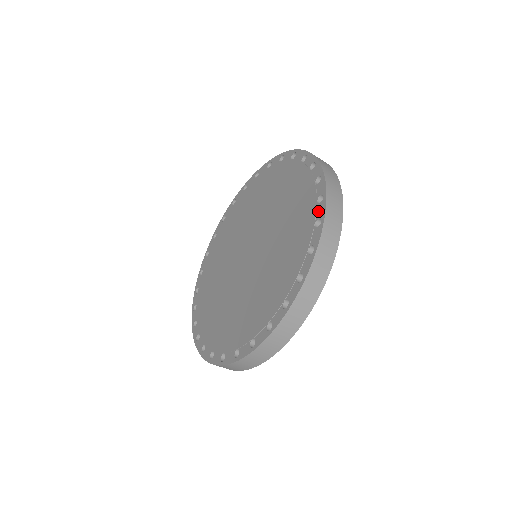
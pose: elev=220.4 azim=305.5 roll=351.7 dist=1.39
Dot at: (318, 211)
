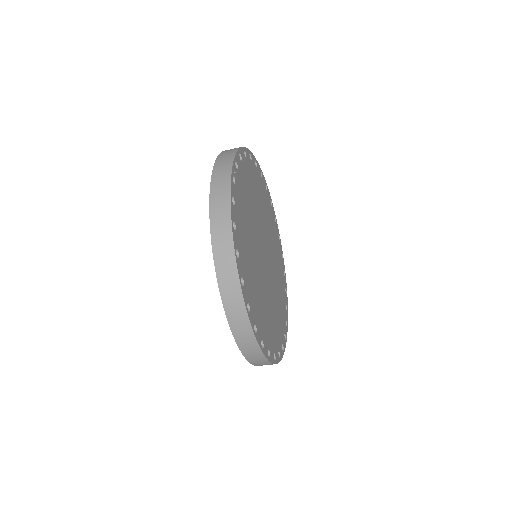
Dot at: occluded
